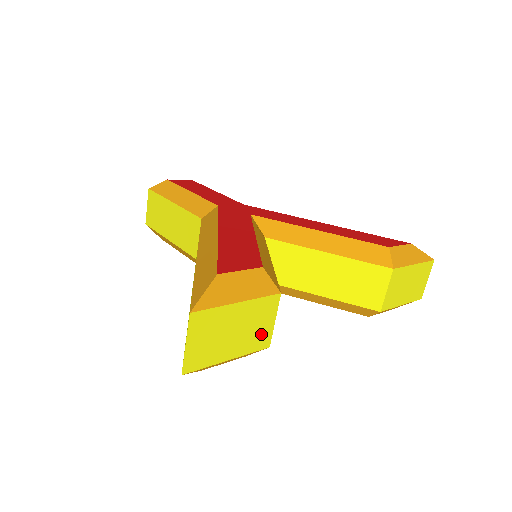
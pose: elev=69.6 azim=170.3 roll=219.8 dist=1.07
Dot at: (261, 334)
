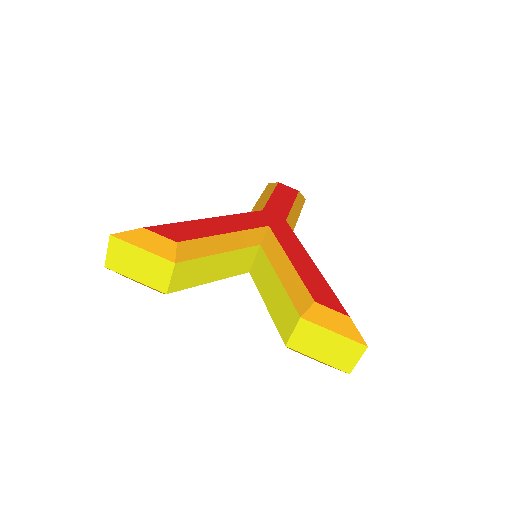
Dot at: (159, 280)
